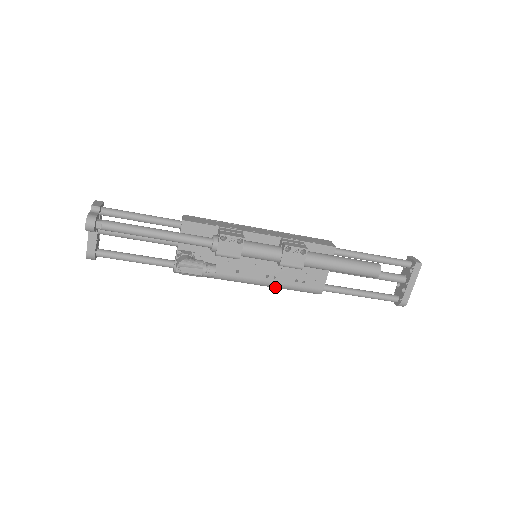
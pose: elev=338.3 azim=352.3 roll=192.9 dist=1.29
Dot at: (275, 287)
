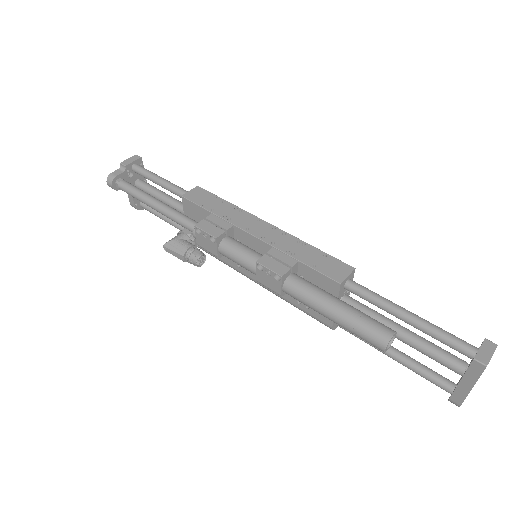
Dot at: occluded
